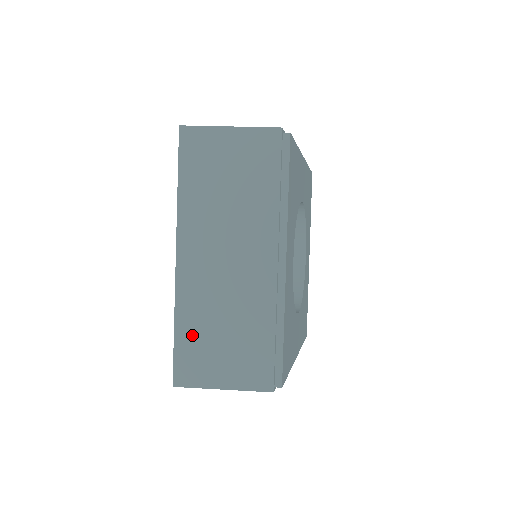
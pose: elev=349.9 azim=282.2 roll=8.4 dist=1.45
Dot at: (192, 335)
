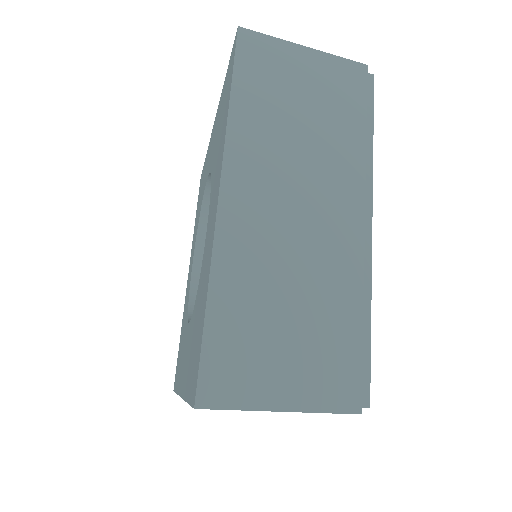
Dot at: (236, 317)
